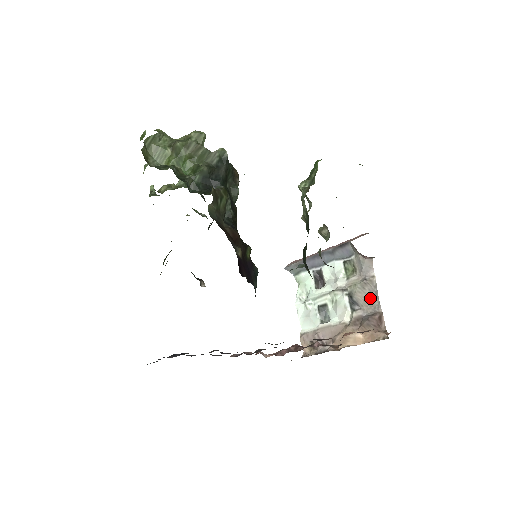
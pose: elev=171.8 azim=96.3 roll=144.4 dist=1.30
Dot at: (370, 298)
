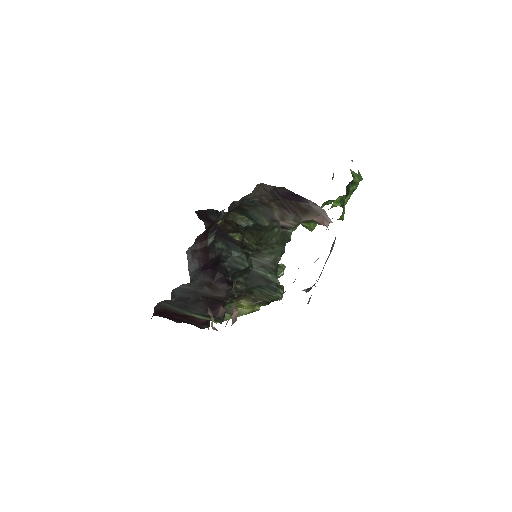
Dot at: occluded
